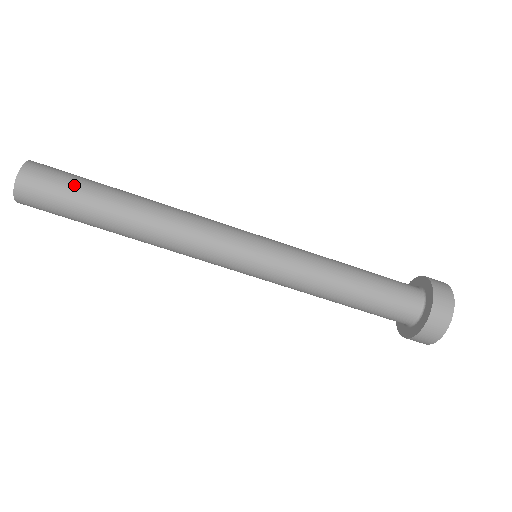
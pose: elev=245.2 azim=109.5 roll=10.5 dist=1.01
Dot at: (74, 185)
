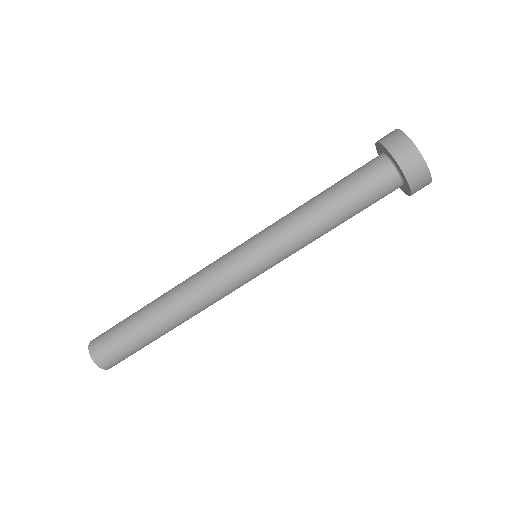
Dot at: (122, 321)
